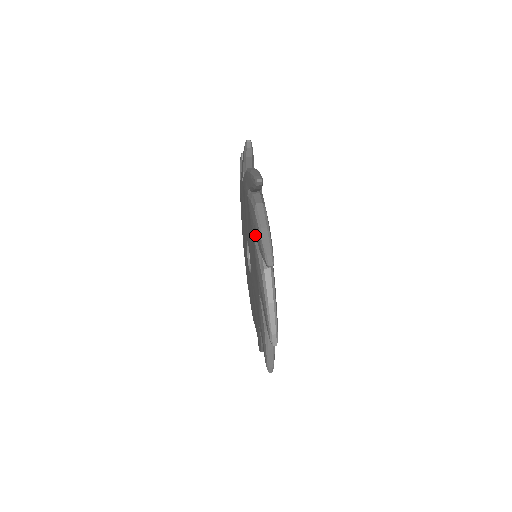
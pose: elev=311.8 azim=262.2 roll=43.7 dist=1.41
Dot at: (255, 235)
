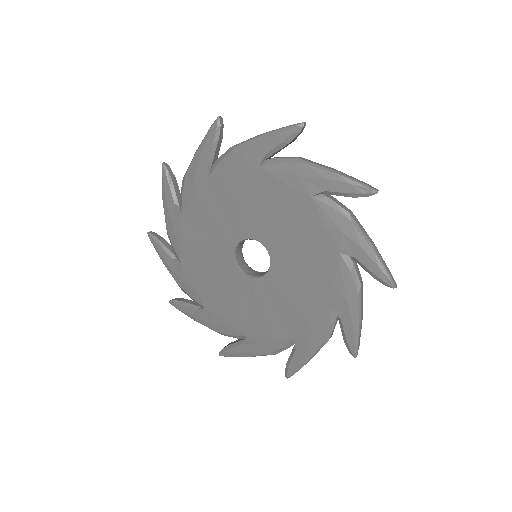
Dot at: (258, 156)
